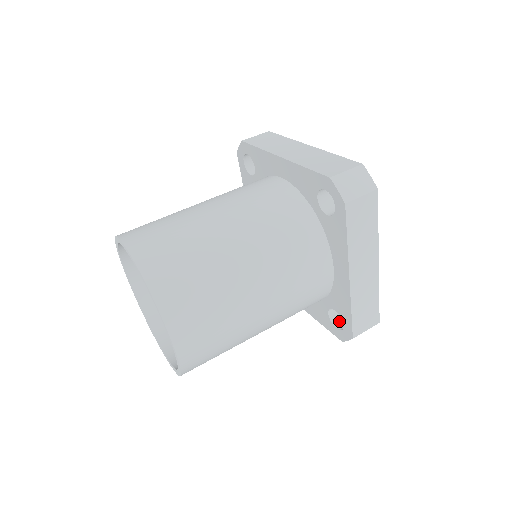
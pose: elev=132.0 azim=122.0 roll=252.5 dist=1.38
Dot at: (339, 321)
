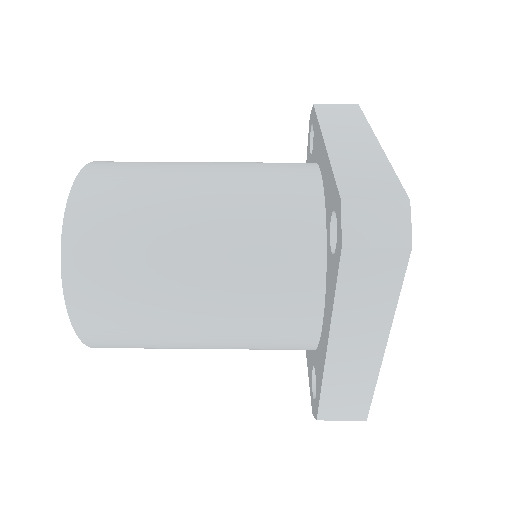
Dot at: occluded
